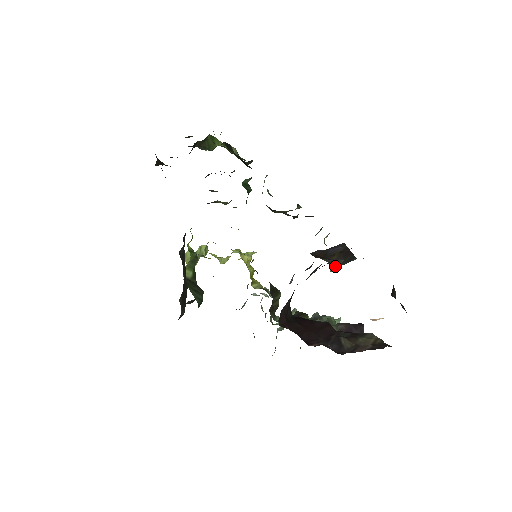
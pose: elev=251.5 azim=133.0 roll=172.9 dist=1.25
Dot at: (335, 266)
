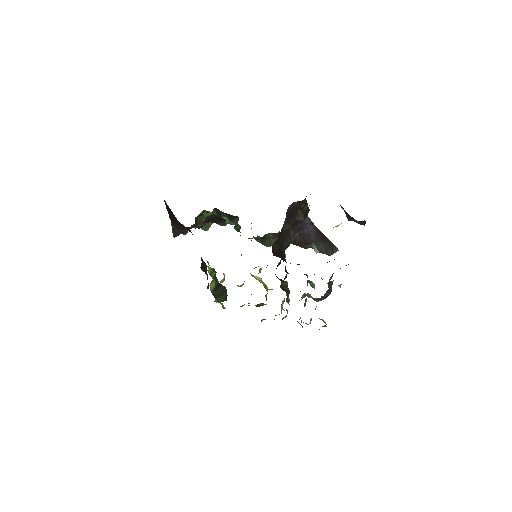
Dot at: (318, 248)
